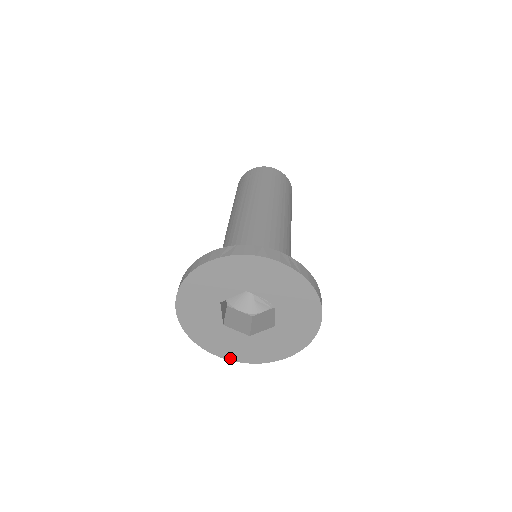
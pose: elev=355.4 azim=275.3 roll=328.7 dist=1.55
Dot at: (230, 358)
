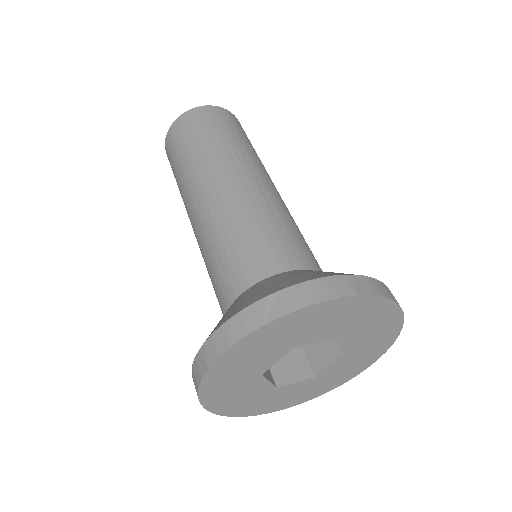
Dot at: (222, 412)
